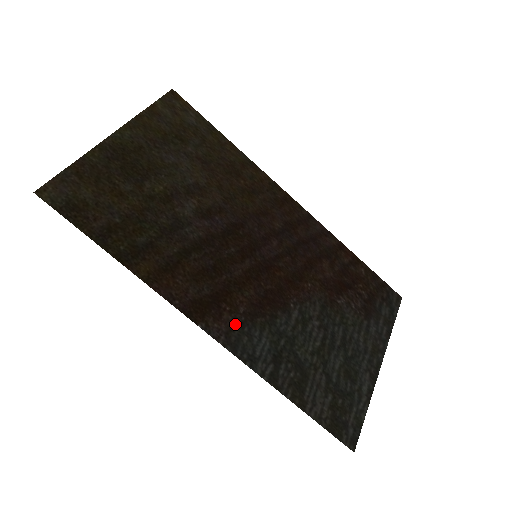
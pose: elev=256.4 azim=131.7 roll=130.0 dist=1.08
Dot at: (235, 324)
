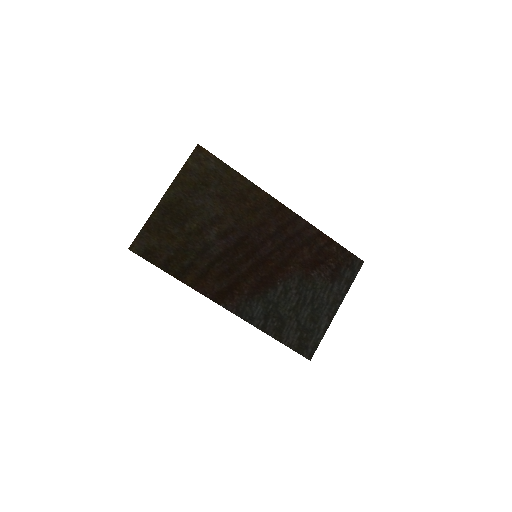
Dot at: (242, 301)
